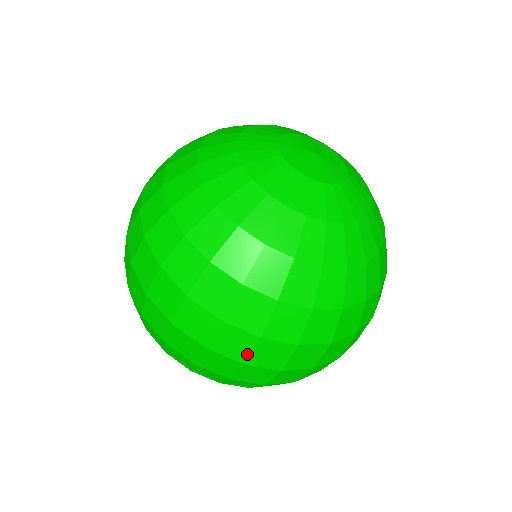
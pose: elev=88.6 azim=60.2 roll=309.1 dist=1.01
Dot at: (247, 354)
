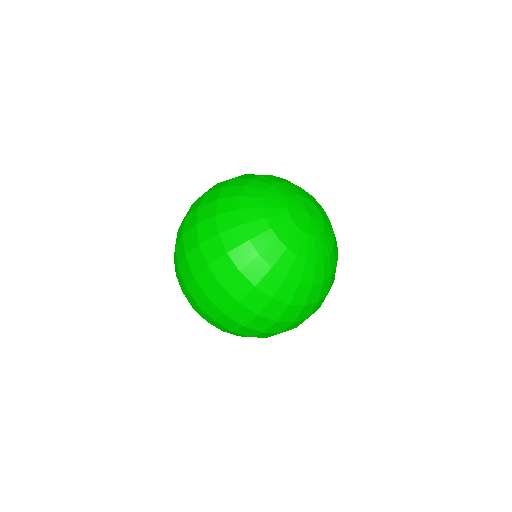
Dot at: (198, 272)
